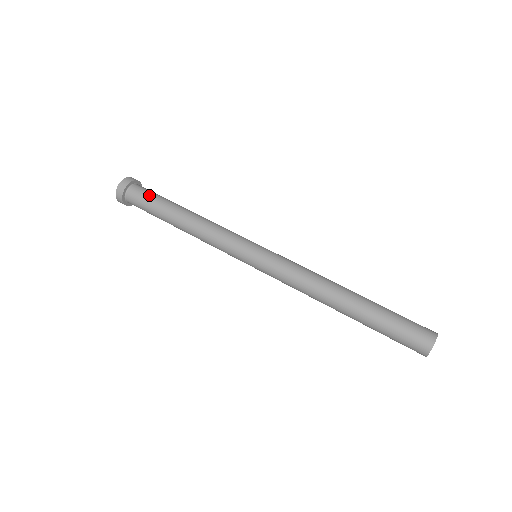
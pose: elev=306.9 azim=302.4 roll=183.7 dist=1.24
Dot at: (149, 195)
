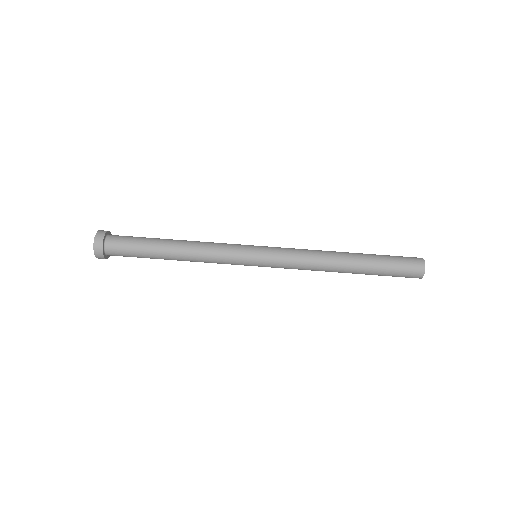
Dot at: (129, 253)
